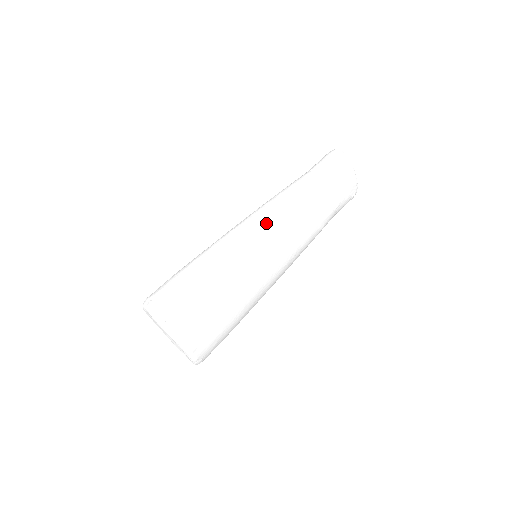
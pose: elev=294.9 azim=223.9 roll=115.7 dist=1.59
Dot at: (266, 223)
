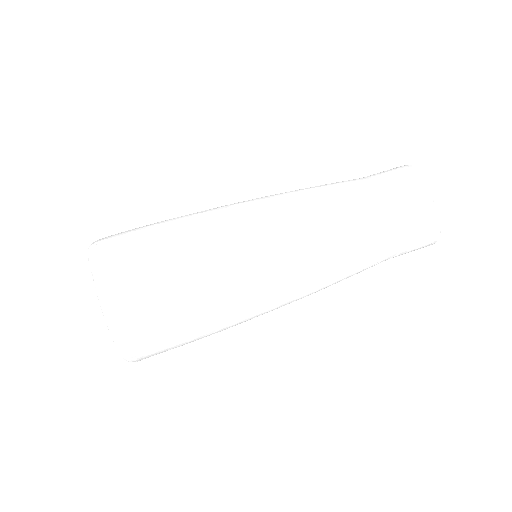
Dot at: (266, 202)
